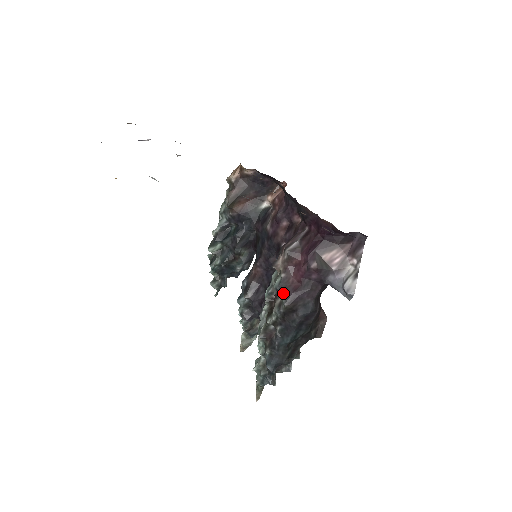
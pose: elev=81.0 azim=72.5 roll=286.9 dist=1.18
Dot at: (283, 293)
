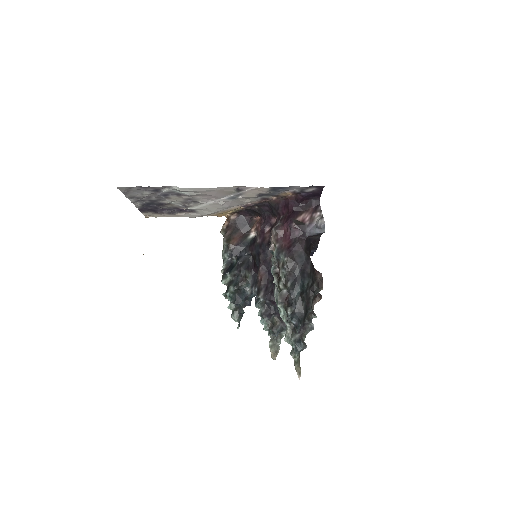
Dot at: (281, 254)
